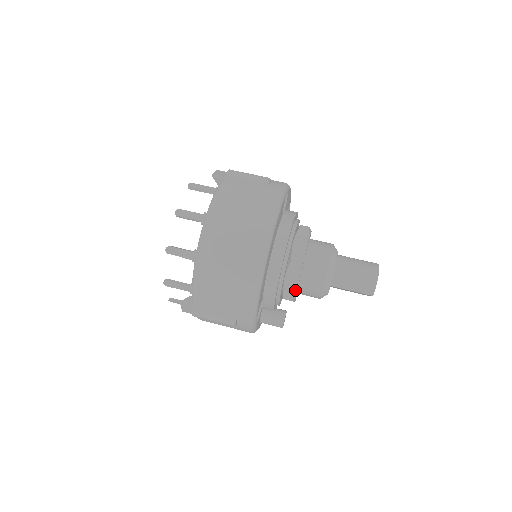
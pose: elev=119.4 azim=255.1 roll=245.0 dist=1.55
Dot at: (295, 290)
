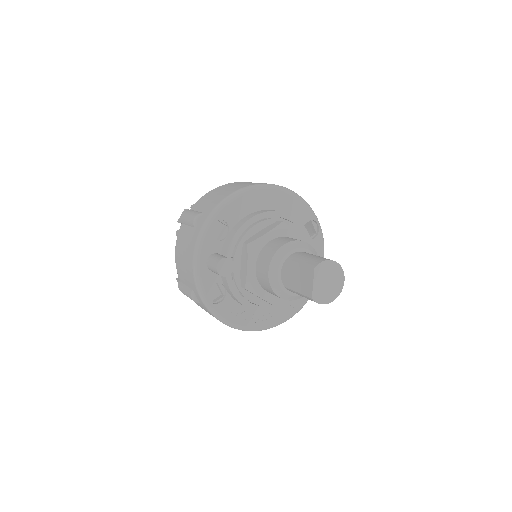
Dot at: (259, 237)
